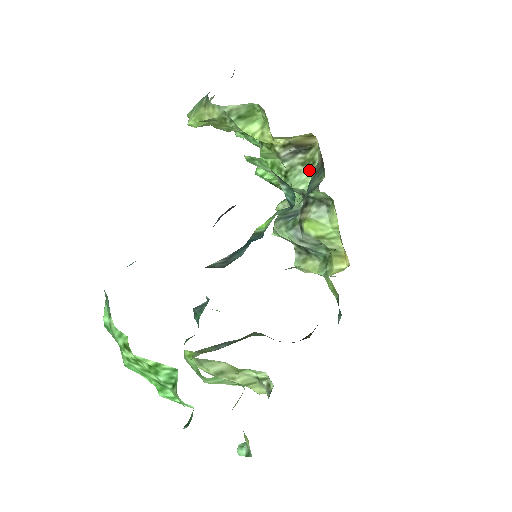
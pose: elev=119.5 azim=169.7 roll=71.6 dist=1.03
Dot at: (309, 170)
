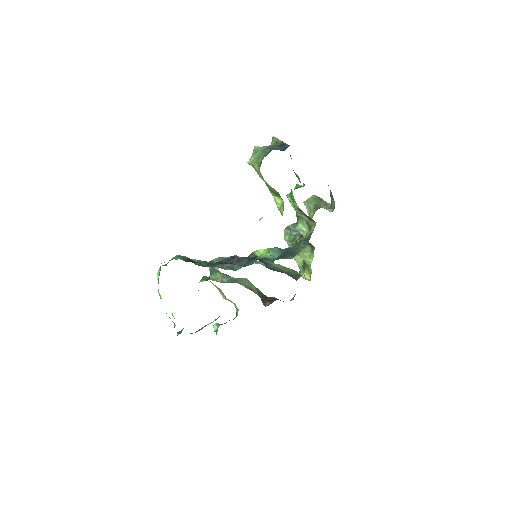
Dot at: (308, 229)
